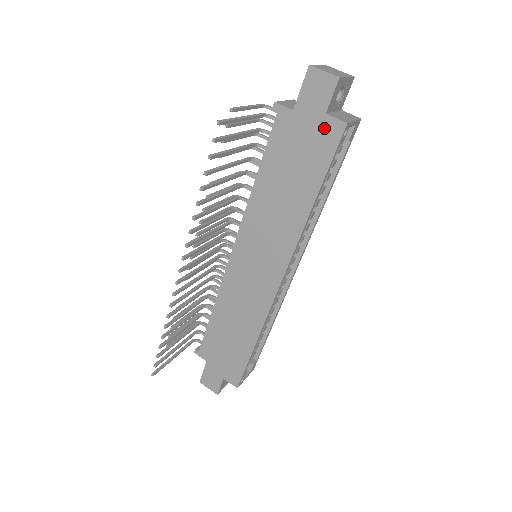
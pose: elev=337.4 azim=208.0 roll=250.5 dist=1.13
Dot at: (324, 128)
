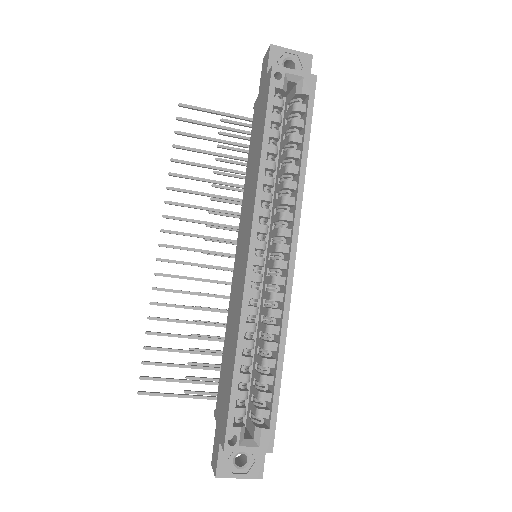
Dot at: (266, 85)
